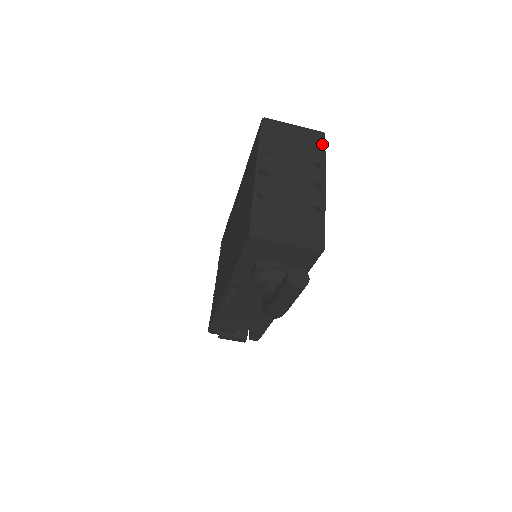
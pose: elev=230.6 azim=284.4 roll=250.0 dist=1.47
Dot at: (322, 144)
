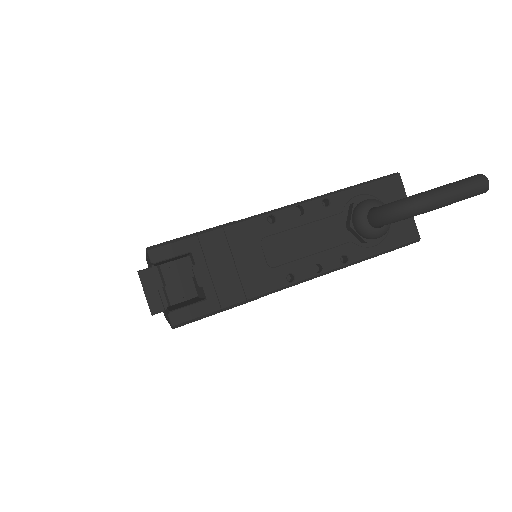
Dot at: occluded
